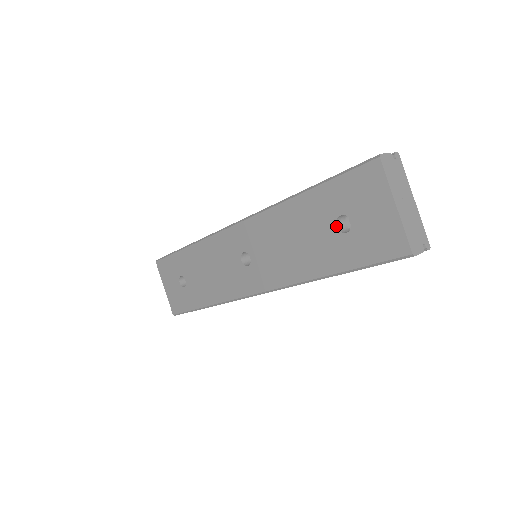
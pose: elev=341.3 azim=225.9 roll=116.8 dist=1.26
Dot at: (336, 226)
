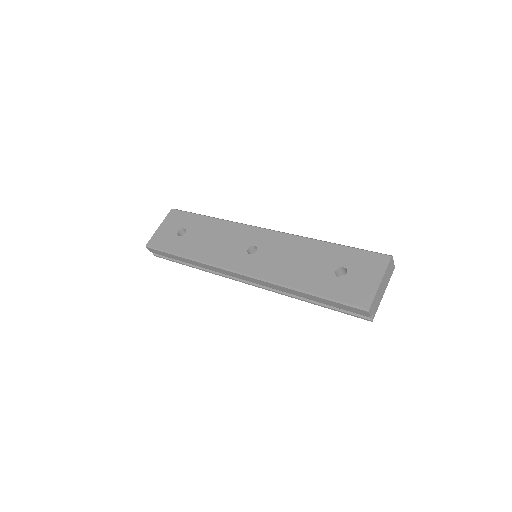
Dot at: (335, 270)
